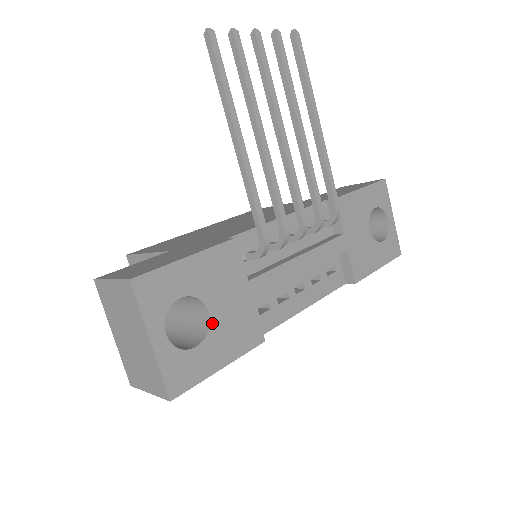
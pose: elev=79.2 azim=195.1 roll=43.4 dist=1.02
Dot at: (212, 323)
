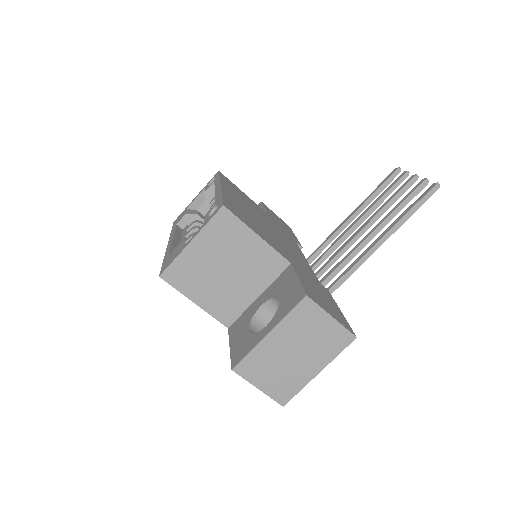
Dot at: occluded
